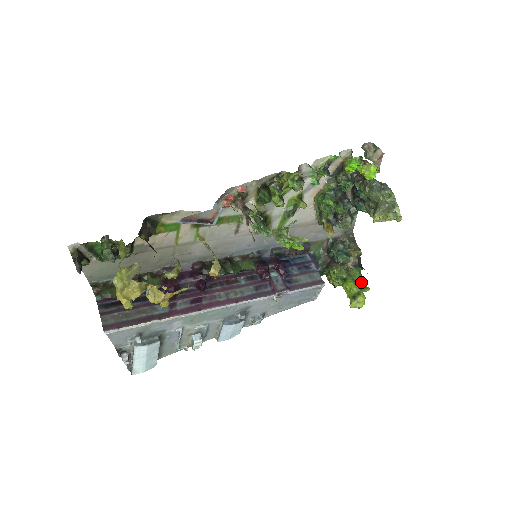
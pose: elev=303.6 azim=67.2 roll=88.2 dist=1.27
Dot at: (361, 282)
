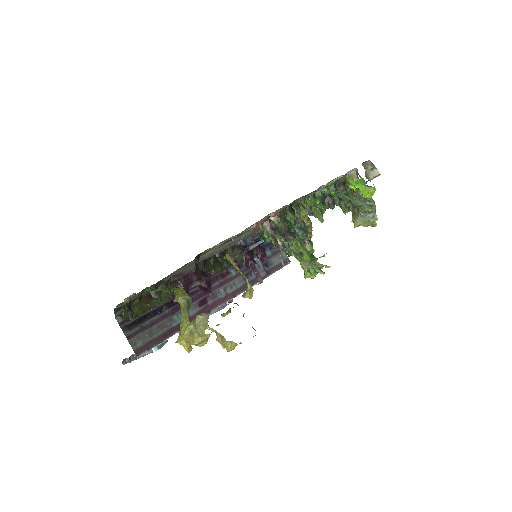
Dot at: occluded
